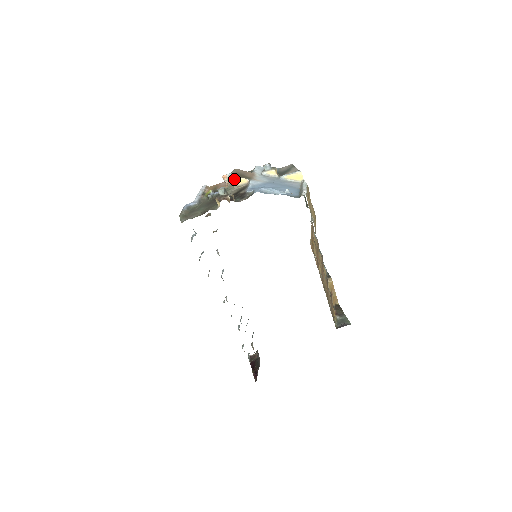
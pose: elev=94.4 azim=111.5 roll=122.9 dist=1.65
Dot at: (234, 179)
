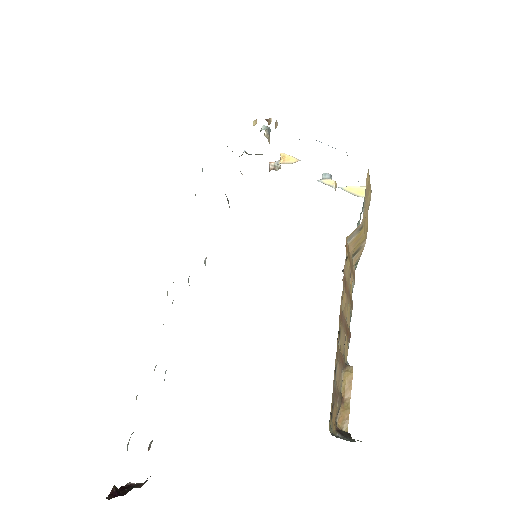
Dot at: (283, 156)
